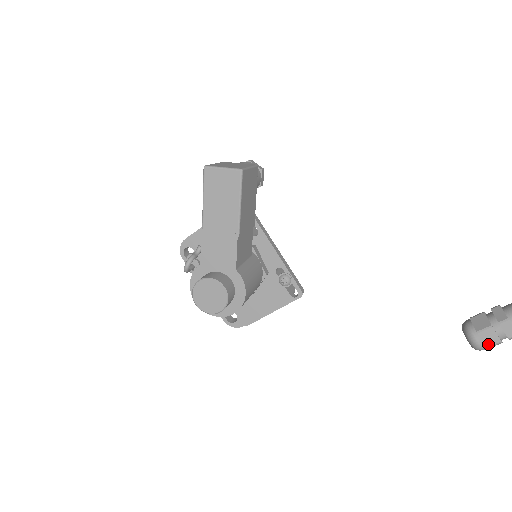
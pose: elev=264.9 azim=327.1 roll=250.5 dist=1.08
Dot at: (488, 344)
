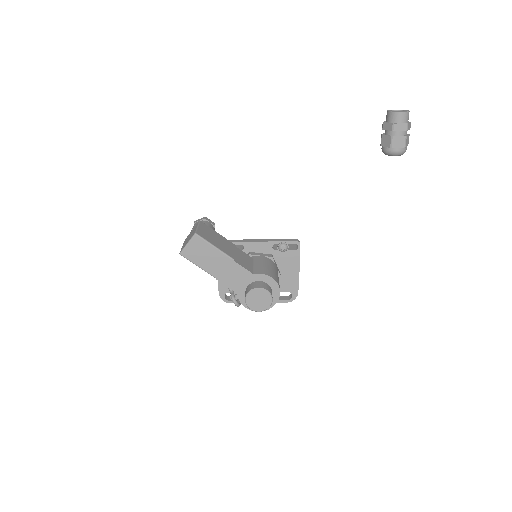
Dot at: (403, 145)
